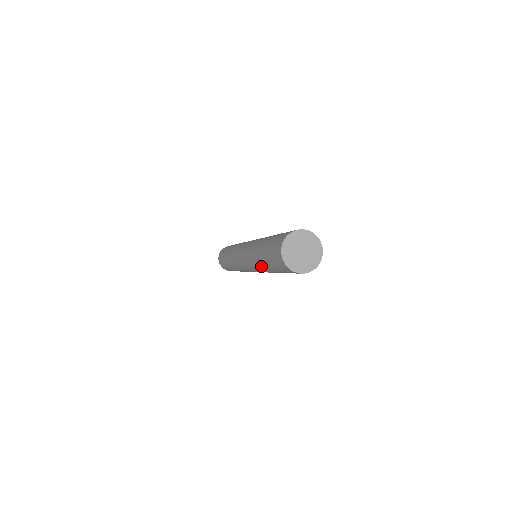
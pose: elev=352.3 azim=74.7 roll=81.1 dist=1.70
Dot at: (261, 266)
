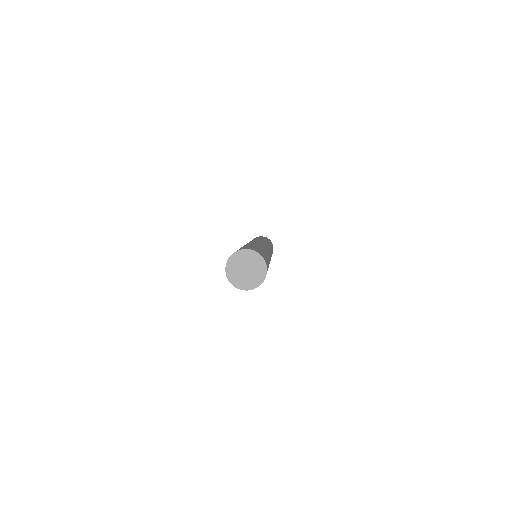
Dot at: occluded
